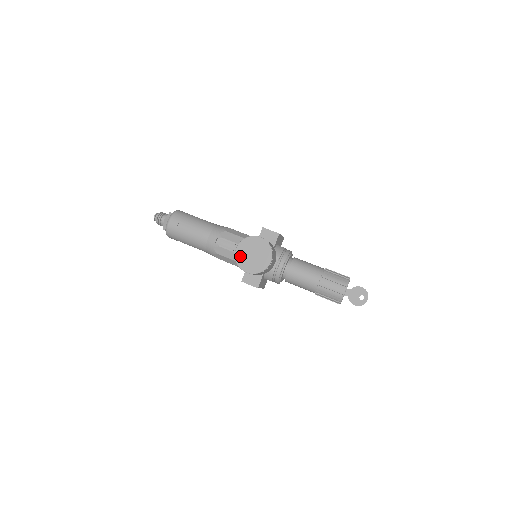
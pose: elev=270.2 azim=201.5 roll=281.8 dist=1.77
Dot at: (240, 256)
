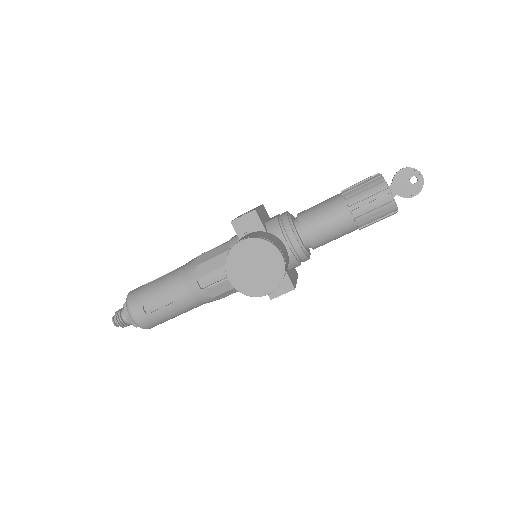
Dot at: (242, 284)
